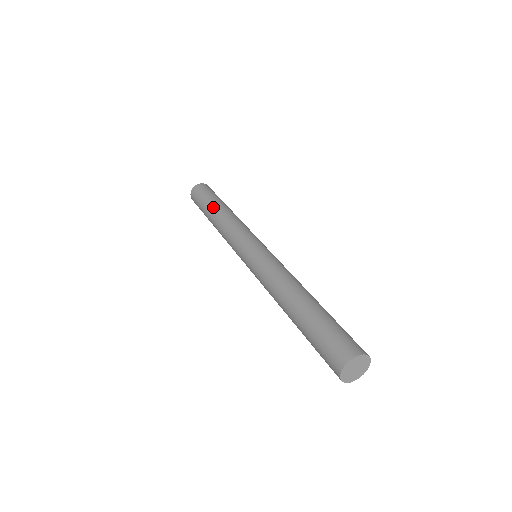
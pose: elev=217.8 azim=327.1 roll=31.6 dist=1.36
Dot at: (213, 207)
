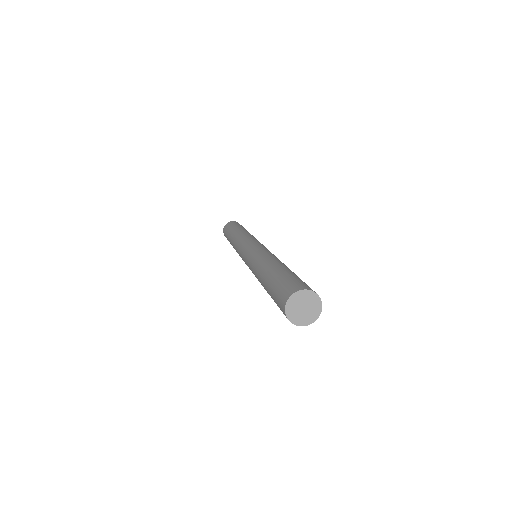
Dot at: (245, 229)
